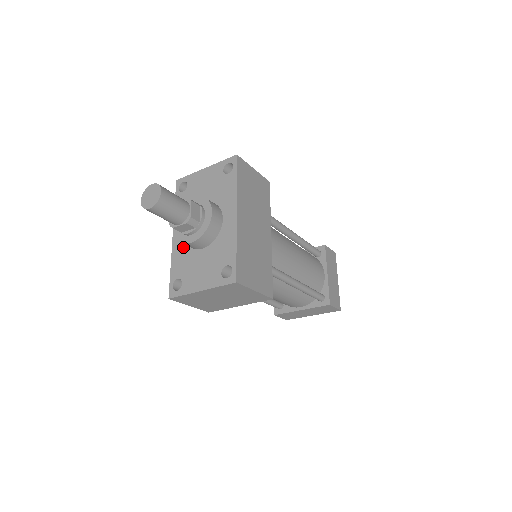
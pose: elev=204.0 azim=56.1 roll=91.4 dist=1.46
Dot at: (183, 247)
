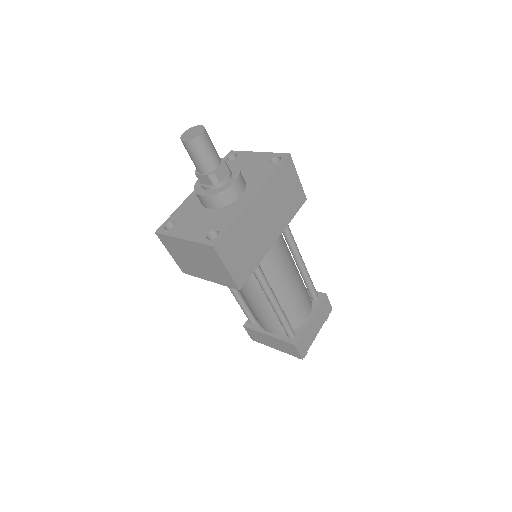
Dot at: (196, 200)
